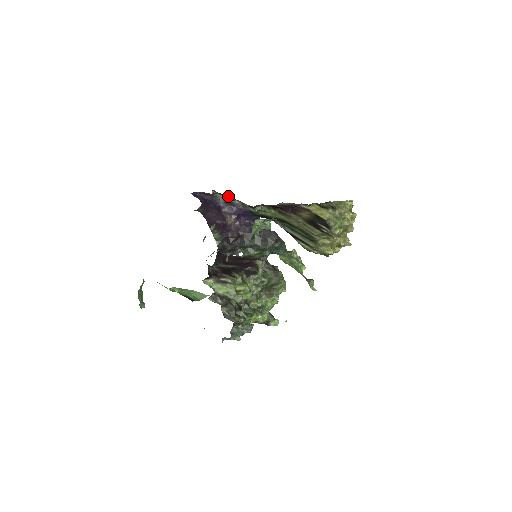
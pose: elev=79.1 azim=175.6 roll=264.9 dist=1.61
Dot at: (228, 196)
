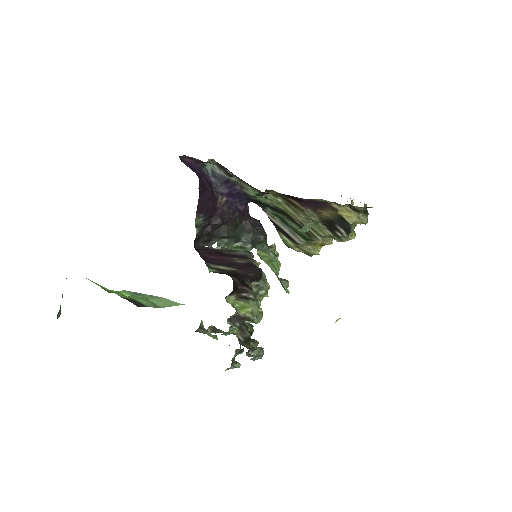
Dot at: (227, 170)
